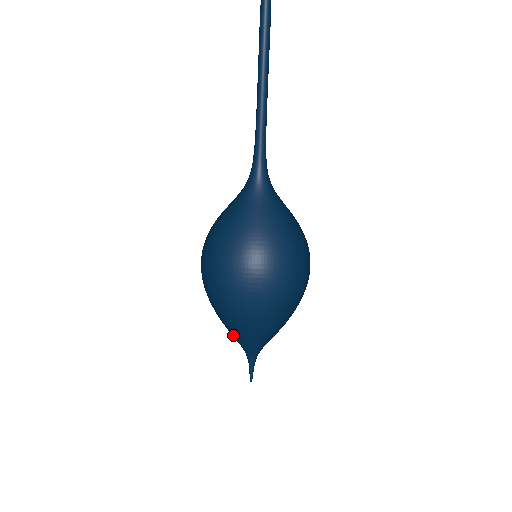
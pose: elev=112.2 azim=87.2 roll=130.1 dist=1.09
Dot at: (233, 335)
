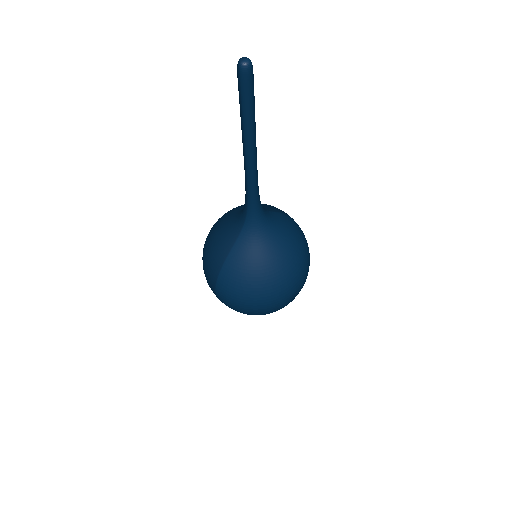
Dot at: occluded
